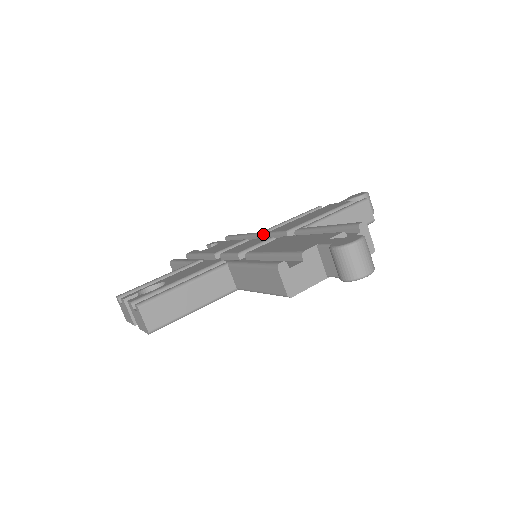
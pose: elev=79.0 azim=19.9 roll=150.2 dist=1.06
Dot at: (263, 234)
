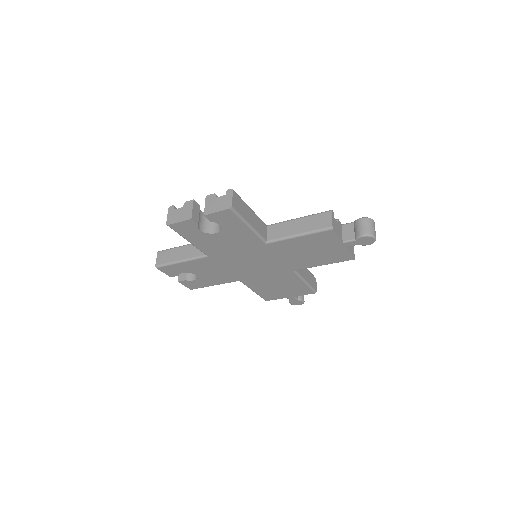
Dot at: occluded
